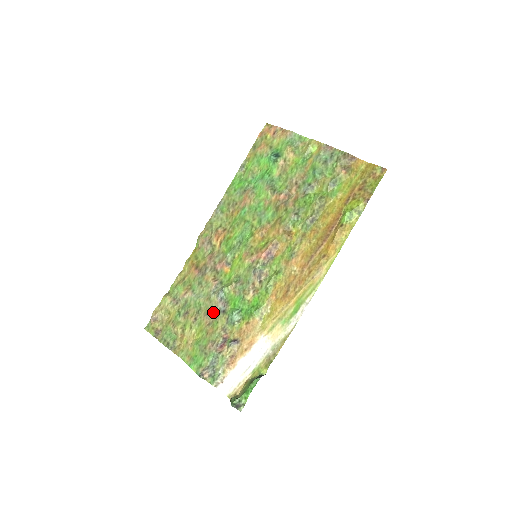
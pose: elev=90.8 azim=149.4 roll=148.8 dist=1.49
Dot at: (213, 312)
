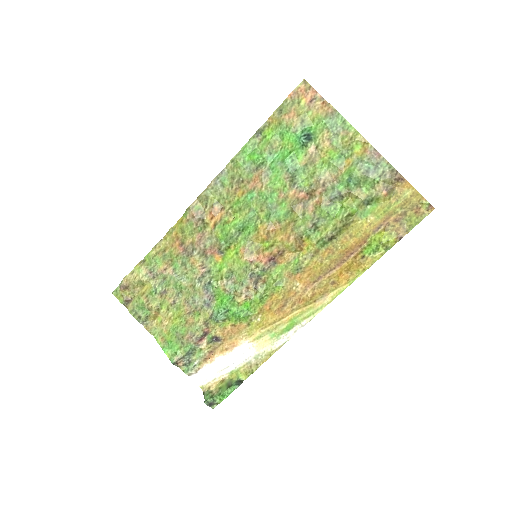
Dot at: (196, 302)
